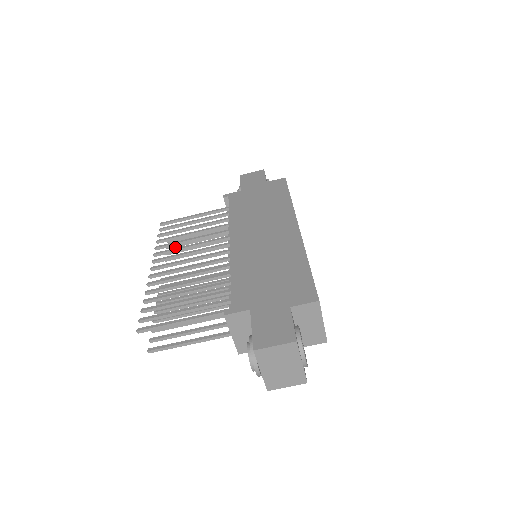
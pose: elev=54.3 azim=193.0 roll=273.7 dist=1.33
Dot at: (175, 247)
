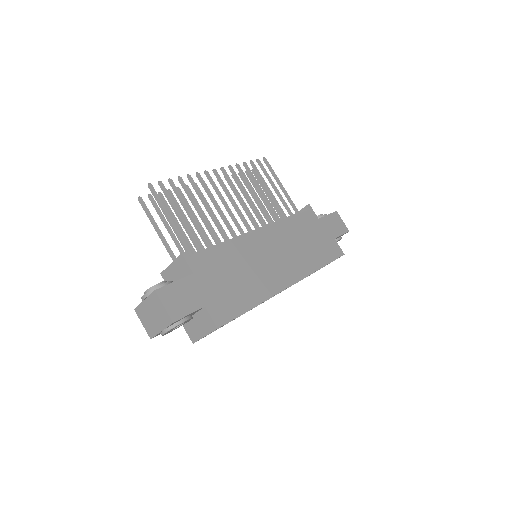
Dot at: (249, 178)
